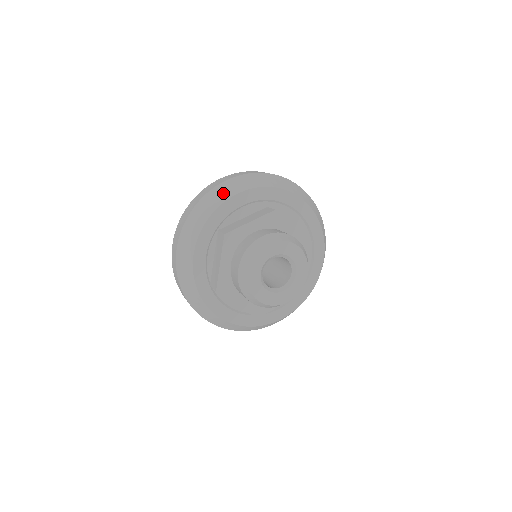
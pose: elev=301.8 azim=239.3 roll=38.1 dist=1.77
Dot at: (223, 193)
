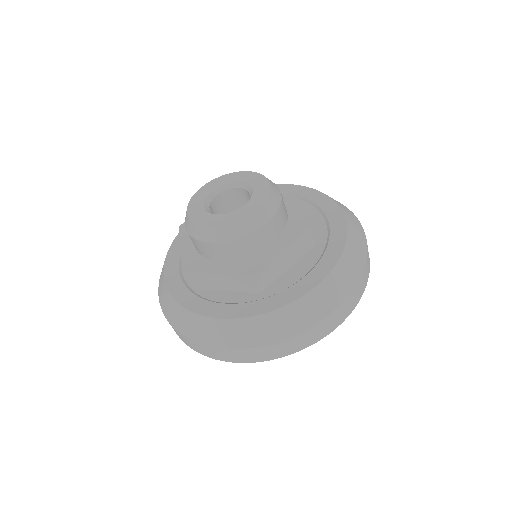
Dot at: occluded
